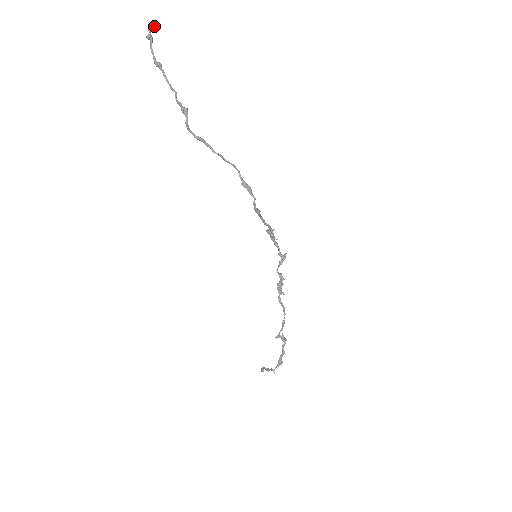
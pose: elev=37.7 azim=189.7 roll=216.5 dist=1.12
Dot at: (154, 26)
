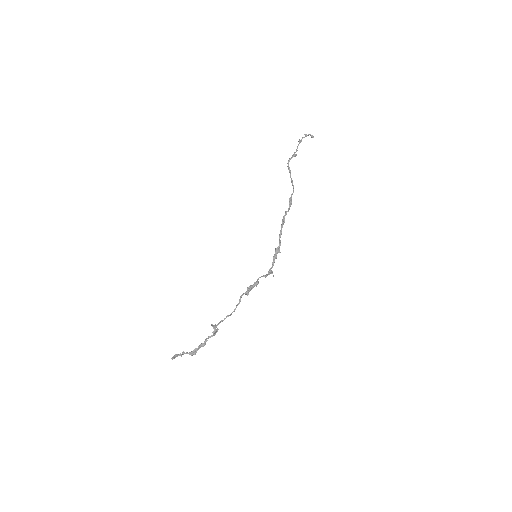
Dot at: (311, 136)
